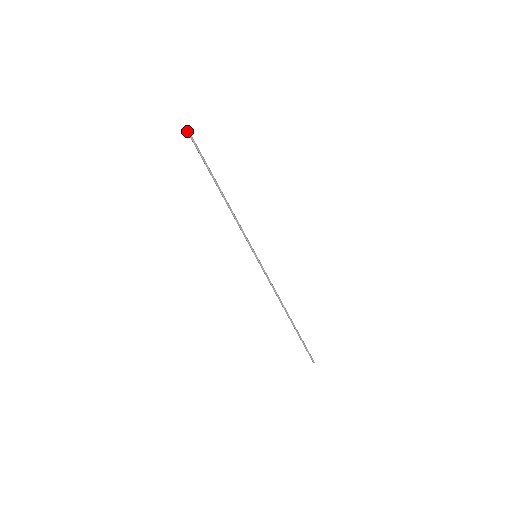
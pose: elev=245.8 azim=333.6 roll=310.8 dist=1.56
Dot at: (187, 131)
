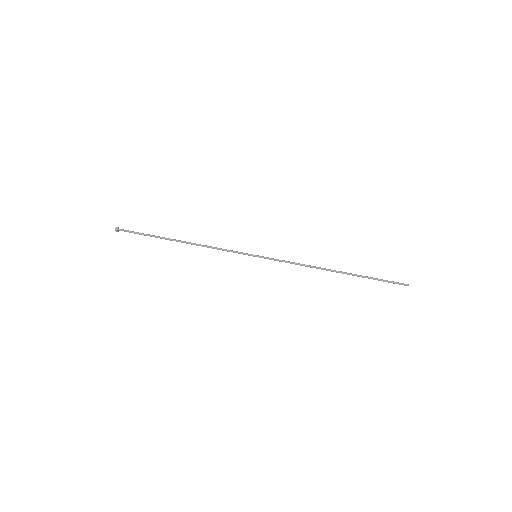
Dot at: (118, 230)
